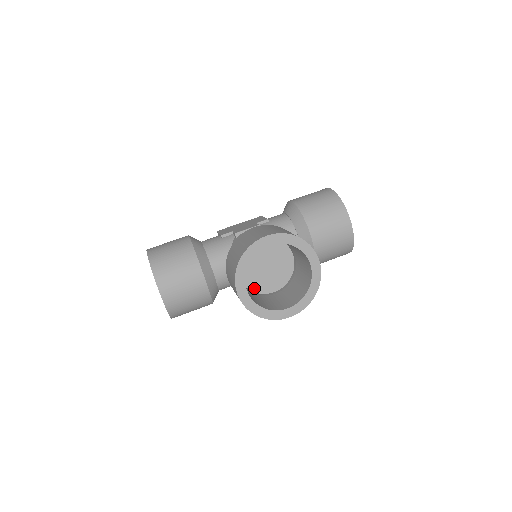
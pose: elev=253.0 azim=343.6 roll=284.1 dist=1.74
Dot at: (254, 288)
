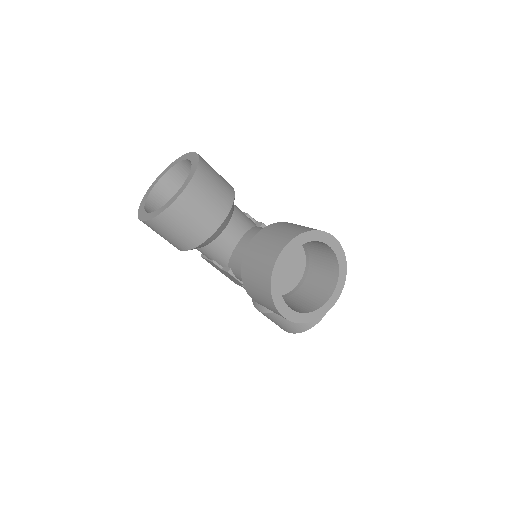
Dot at: occluded
